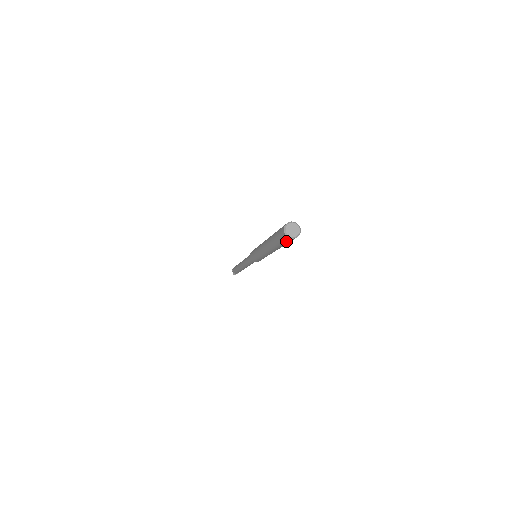
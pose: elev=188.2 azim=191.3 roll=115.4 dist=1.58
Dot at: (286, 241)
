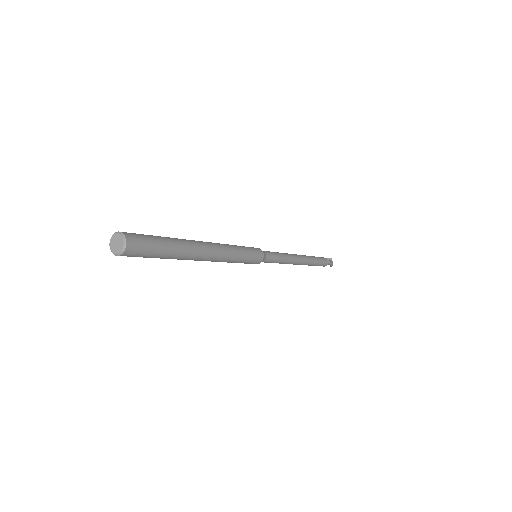
Dot at: (135, 256)
